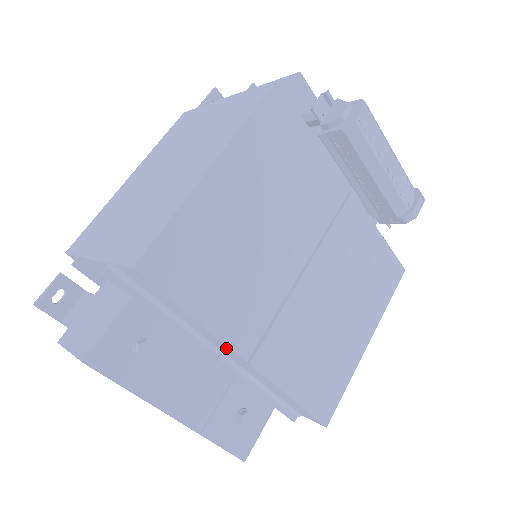
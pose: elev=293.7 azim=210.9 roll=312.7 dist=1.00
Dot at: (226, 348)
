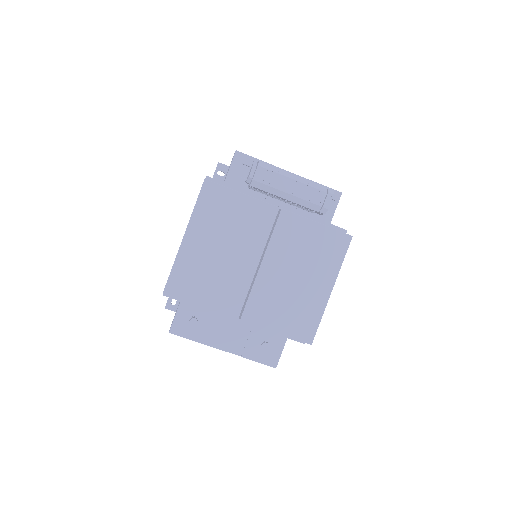
Dot at: occluded
